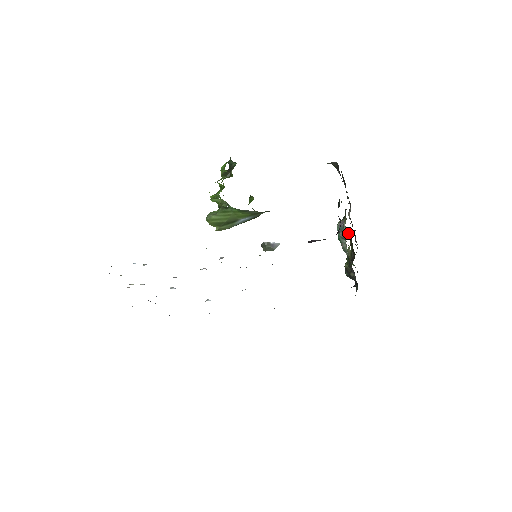
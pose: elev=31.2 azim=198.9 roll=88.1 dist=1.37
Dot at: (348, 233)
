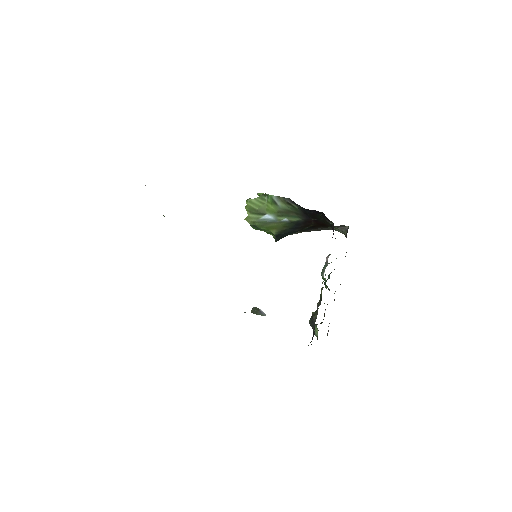
Dot at: occluded
